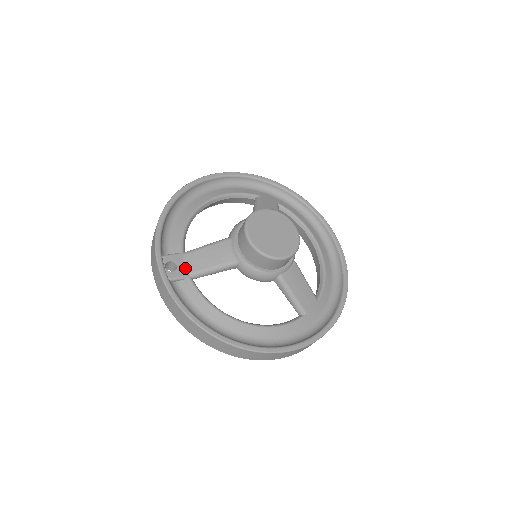
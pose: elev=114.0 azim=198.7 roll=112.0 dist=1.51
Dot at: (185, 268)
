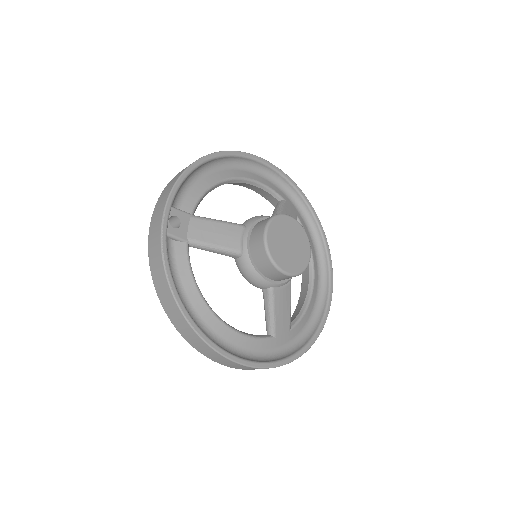
Dot at: (187, 231)
